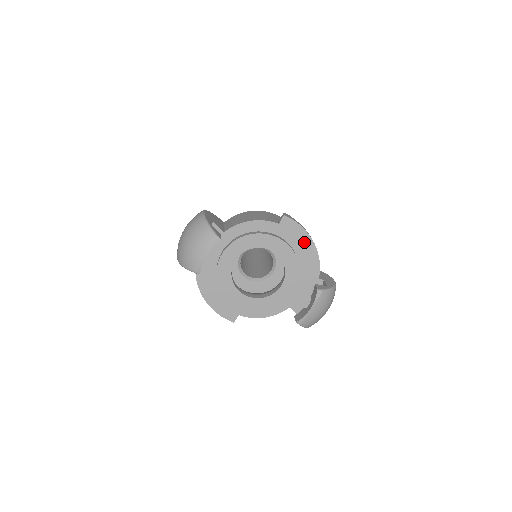
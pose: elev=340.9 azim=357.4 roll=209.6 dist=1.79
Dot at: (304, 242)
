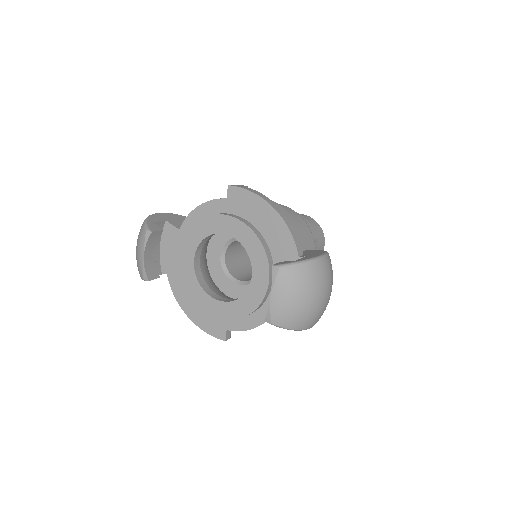
Dot at: (262, 211)
